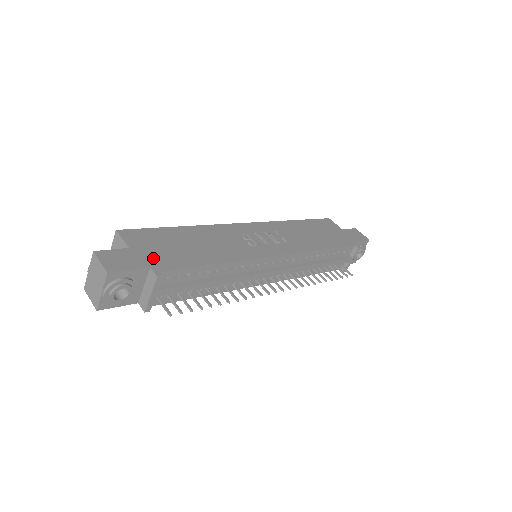
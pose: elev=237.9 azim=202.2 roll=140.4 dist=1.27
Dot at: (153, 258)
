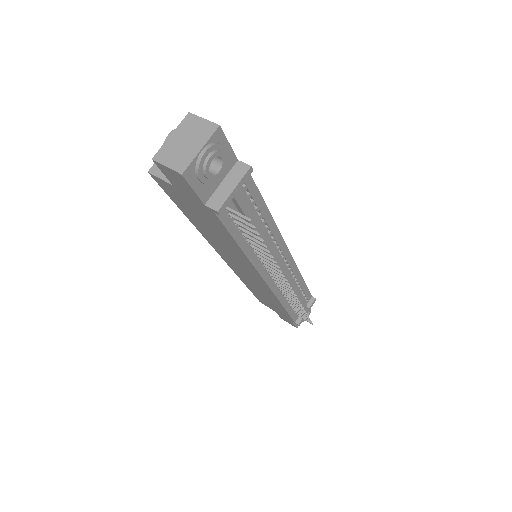
Dot at: occluded
